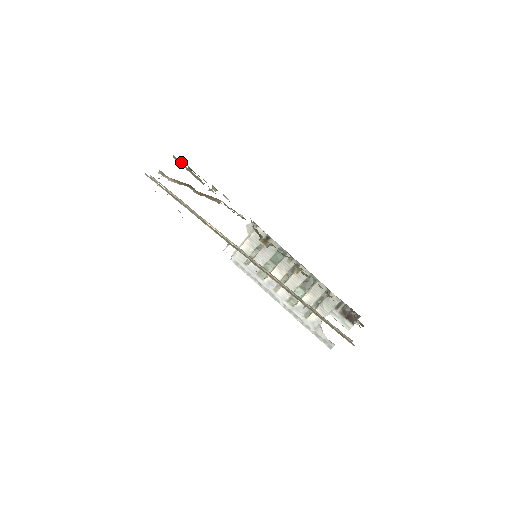
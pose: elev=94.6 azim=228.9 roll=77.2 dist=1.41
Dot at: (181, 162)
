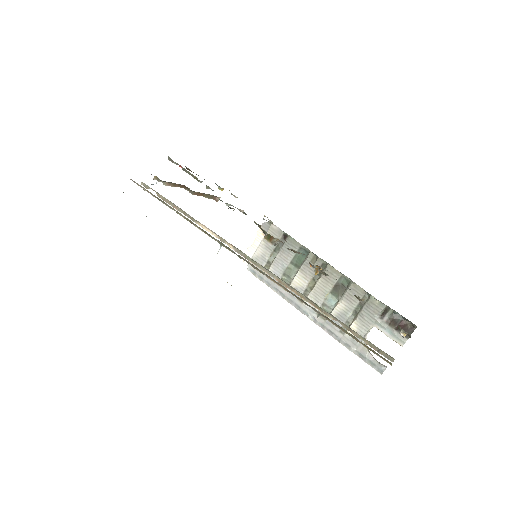
Dot at: occluded
